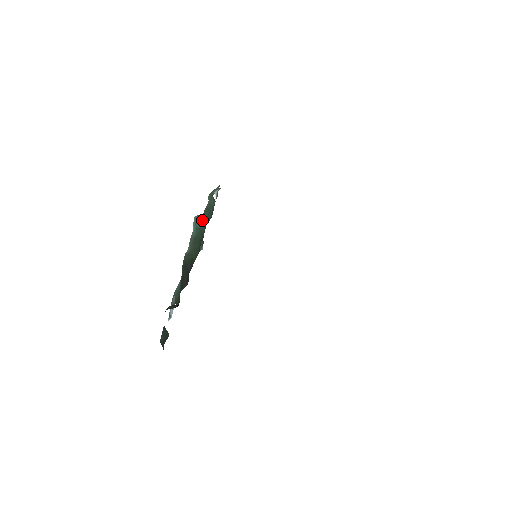
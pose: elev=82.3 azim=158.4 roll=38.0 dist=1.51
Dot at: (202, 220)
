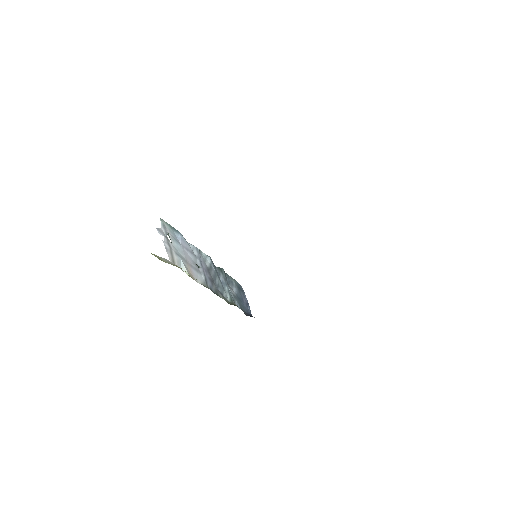
Dot at: occluded
